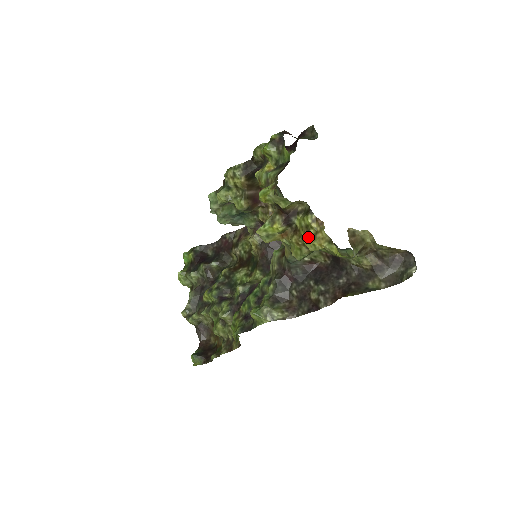
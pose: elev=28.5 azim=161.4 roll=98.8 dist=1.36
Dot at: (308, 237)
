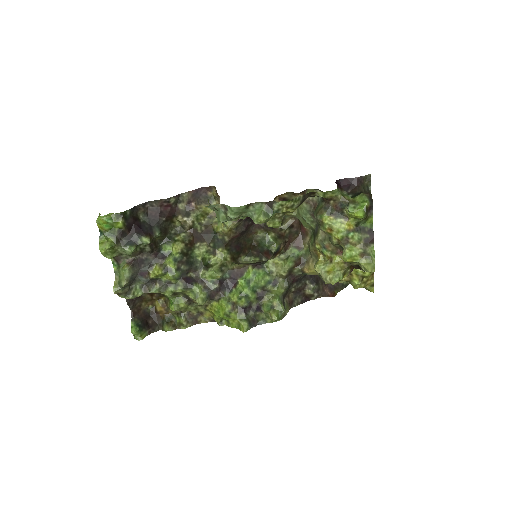
Dot at: (361, 283)
